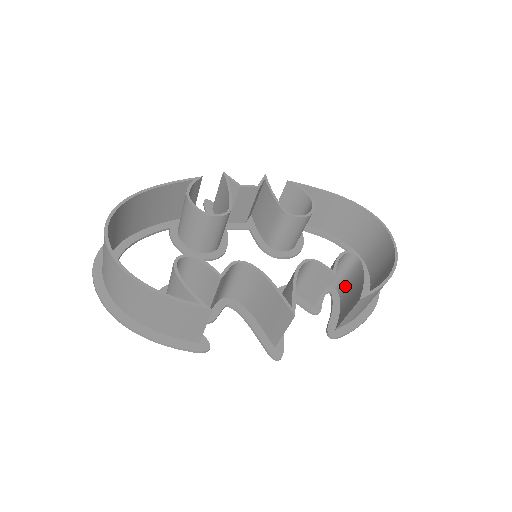
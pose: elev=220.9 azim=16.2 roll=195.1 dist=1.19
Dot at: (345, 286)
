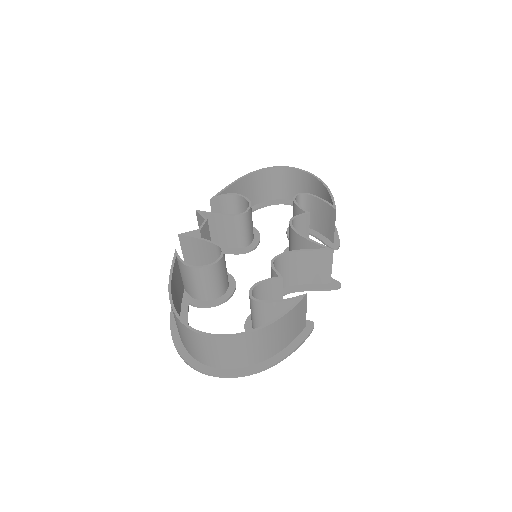
Dot at: occluded
